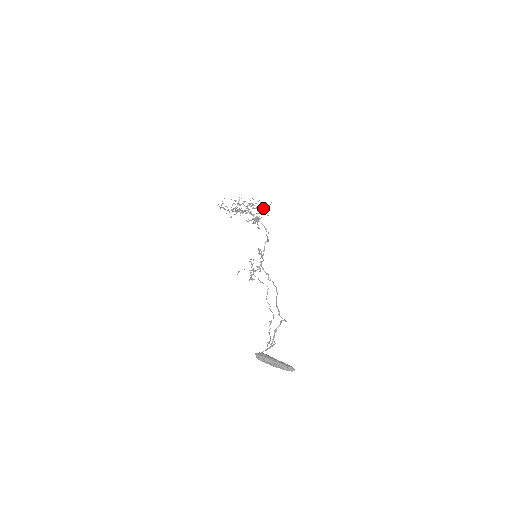
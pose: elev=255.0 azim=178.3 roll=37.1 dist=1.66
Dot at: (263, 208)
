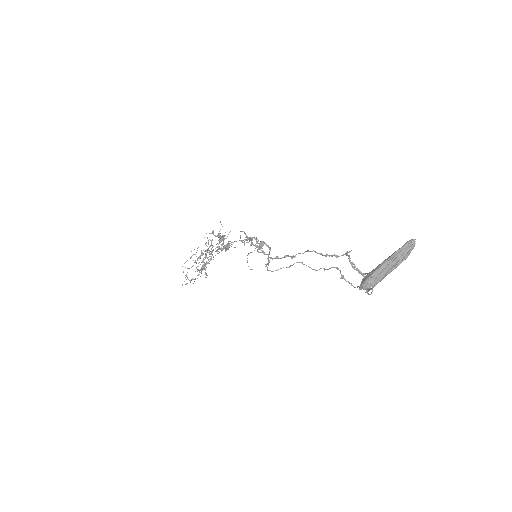
Dot at: occluded
